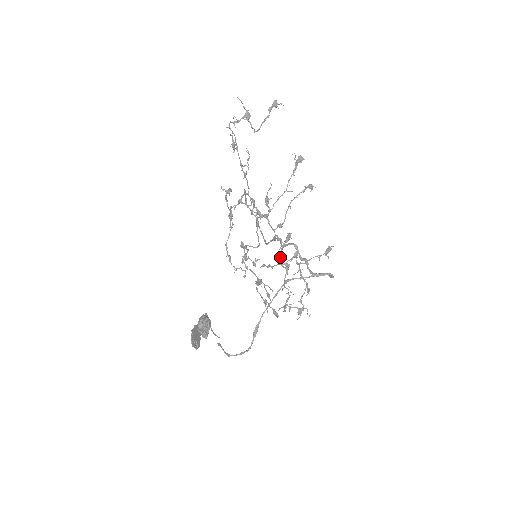
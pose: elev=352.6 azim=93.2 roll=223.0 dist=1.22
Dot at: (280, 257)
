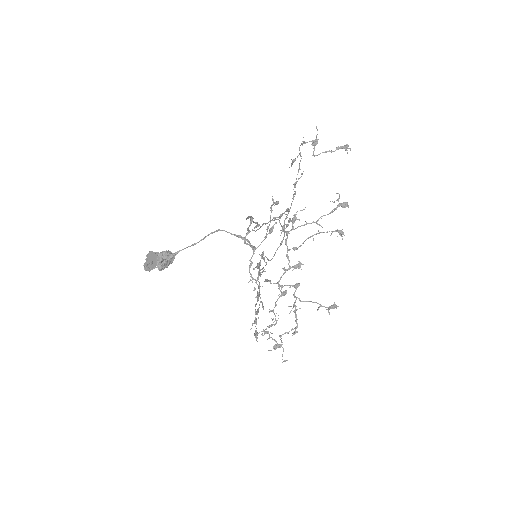
Dot at: (280, 277)
